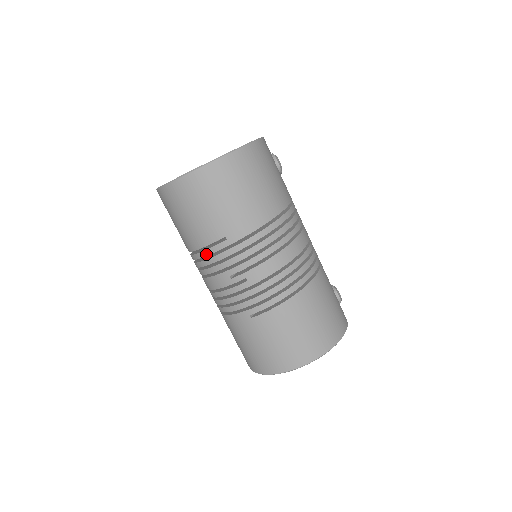
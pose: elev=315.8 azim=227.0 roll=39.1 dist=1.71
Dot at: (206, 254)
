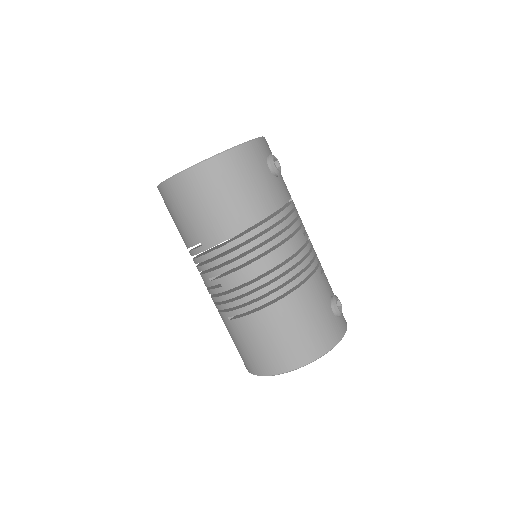
Dot at: (192, 254)
